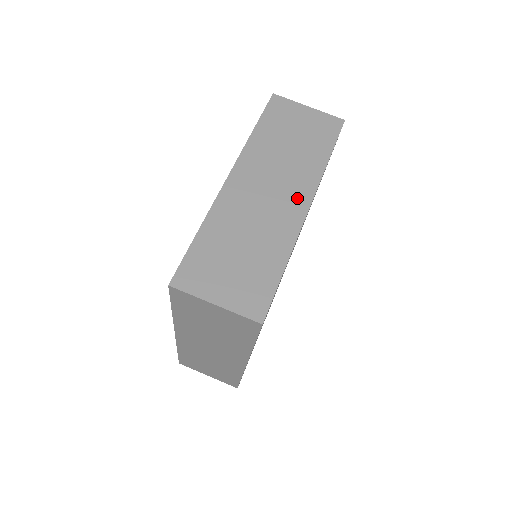
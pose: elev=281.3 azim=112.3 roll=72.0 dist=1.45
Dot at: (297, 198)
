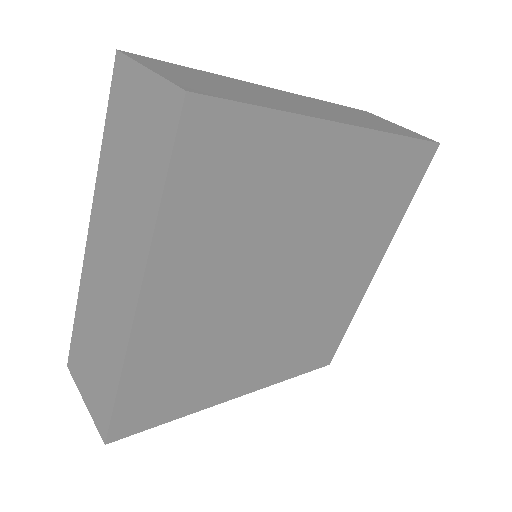
Dot at: (338, 118)
